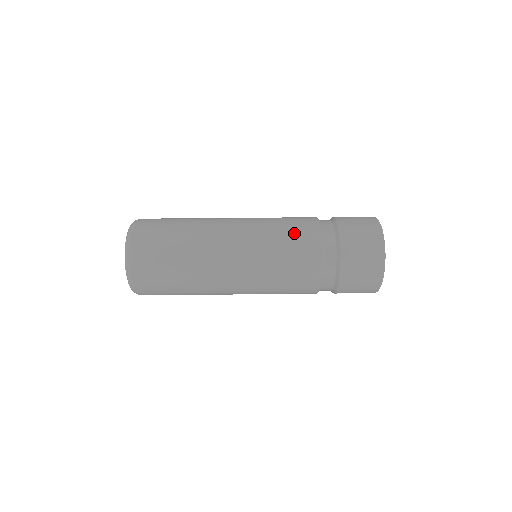
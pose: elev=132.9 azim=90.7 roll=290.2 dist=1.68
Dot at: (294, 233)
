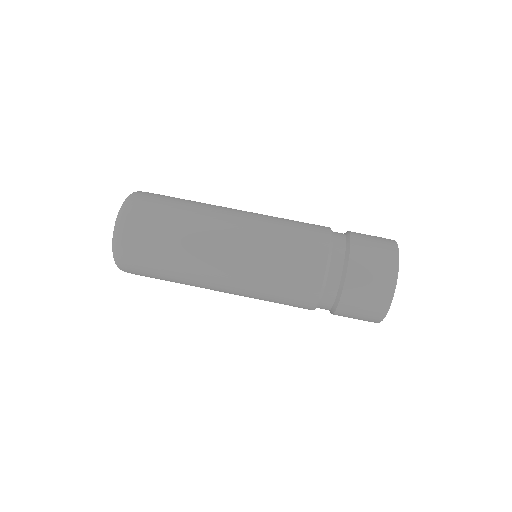
Dot at: (302, 233)
